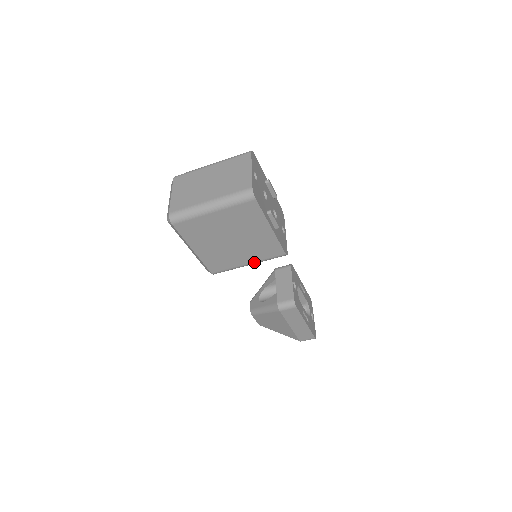
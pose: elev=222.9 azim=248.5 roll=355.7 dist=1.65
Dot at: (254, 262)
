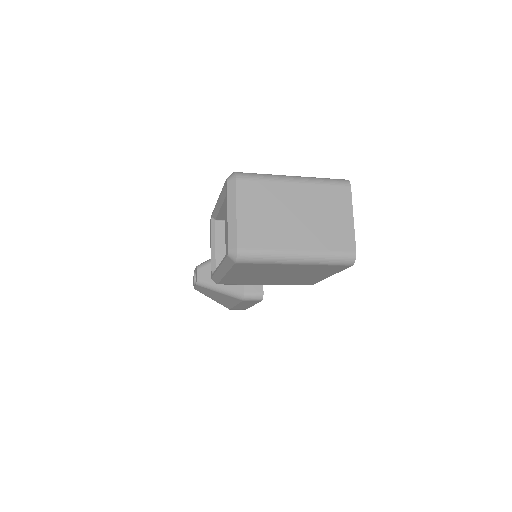
Dot at: (274, 284)
